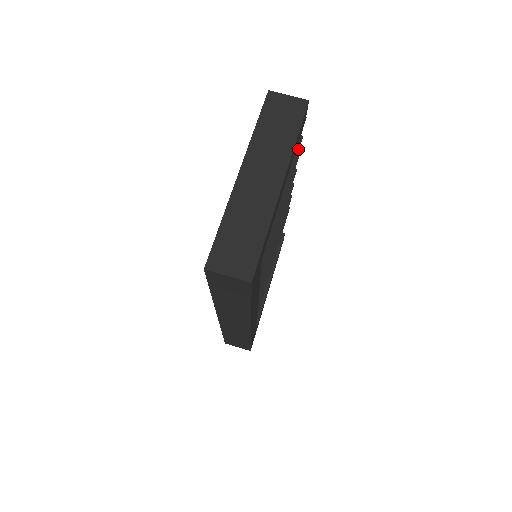
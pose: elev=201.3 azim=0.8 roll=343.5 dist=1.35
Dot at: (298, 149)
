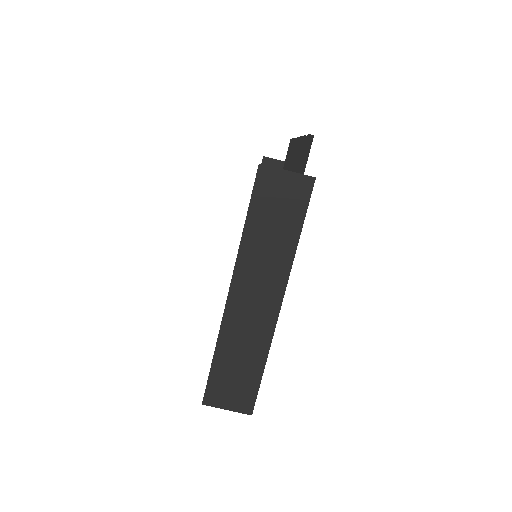
Dot at: occluded
